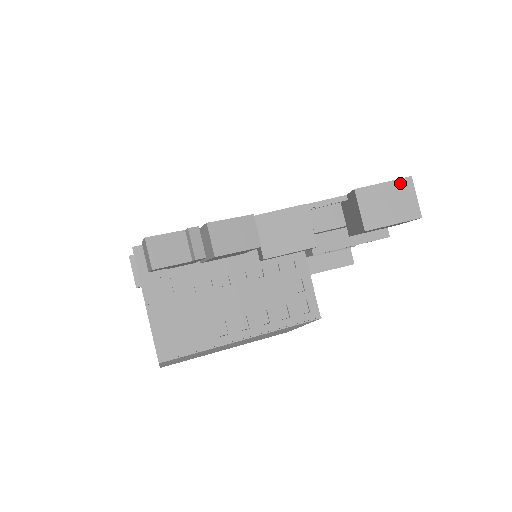
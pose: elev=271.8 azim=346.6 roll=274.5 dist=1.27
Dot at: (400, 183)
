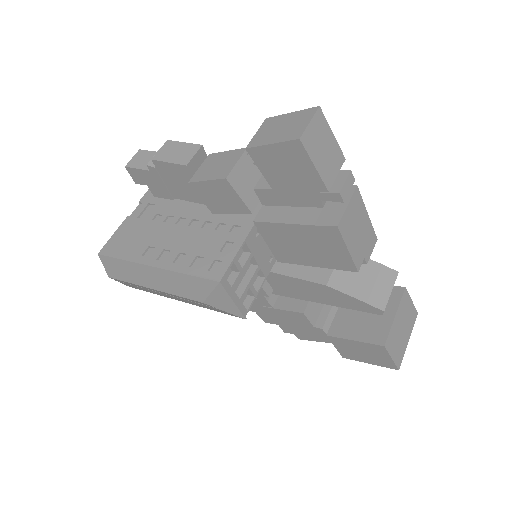
Dot at: (305, 112)
